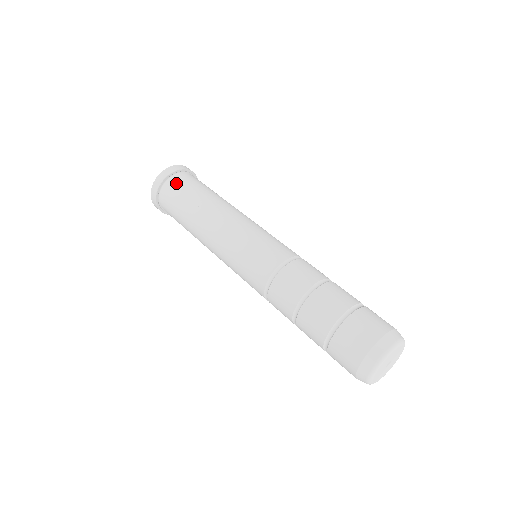
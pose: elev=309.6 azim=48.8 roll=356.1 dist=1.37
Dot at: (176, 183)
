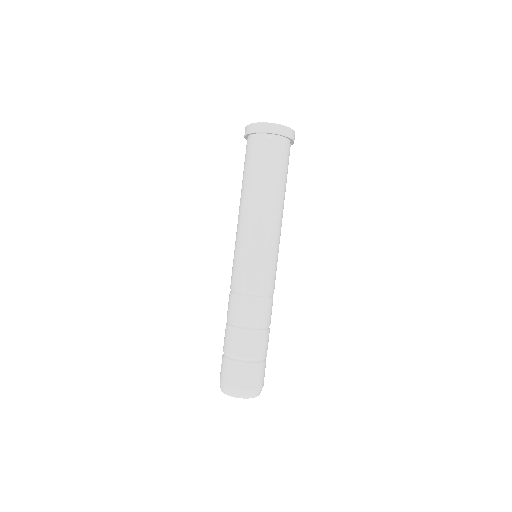
Dot at: (260, 146)
